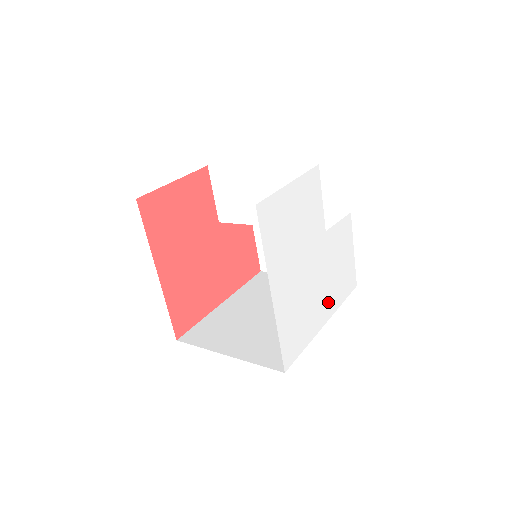
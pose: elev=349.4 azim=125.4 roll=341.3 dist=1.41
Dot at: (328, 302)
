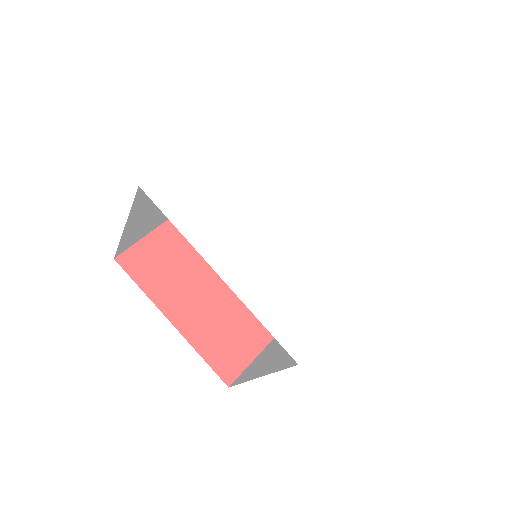
Dot at: (351, 262)
